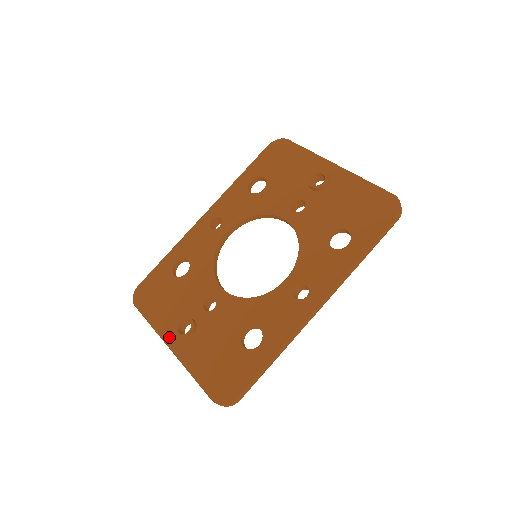
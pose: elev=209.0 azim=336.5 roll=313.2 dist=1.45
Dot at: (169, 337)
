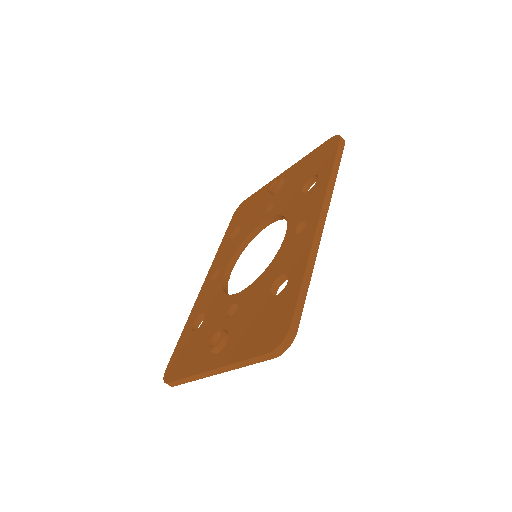
Dot at: (206, 364)
